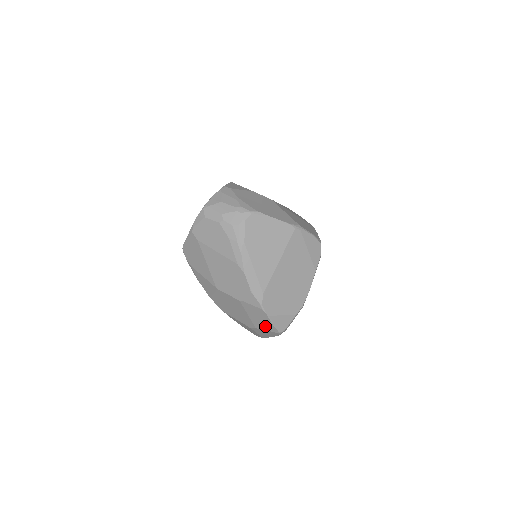
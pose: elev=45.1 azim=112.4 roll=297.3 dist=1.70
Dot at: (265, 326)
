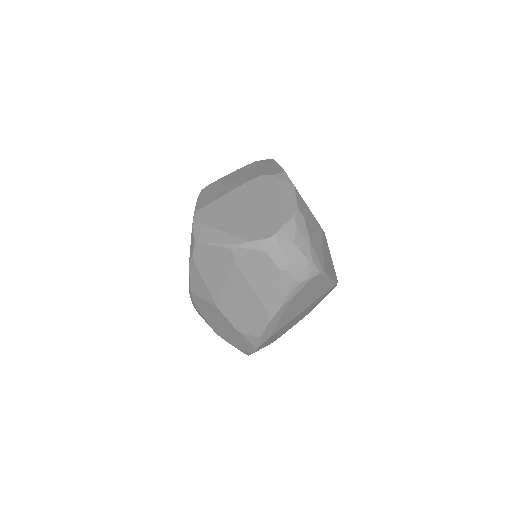
Dot at: (240, 348)
